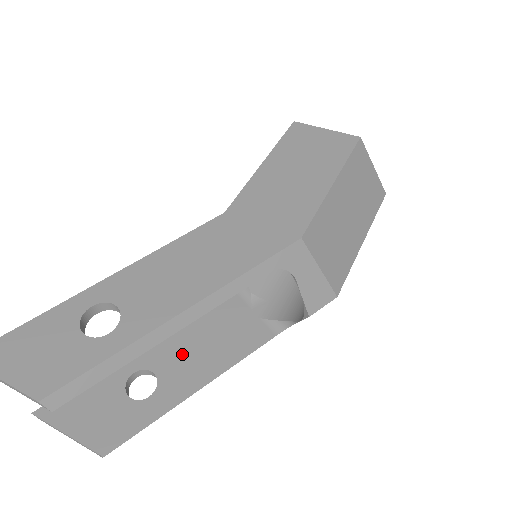
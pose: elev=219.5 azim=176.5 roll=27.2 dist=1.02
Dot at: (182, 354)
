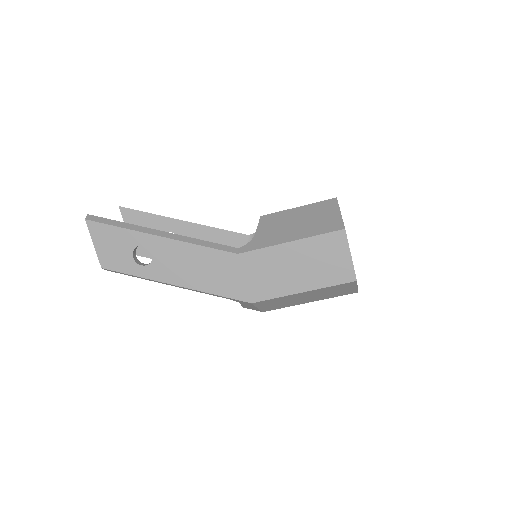
Dot at: occluded
